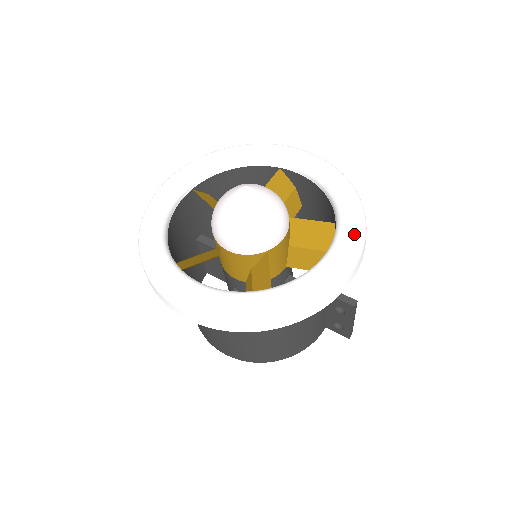
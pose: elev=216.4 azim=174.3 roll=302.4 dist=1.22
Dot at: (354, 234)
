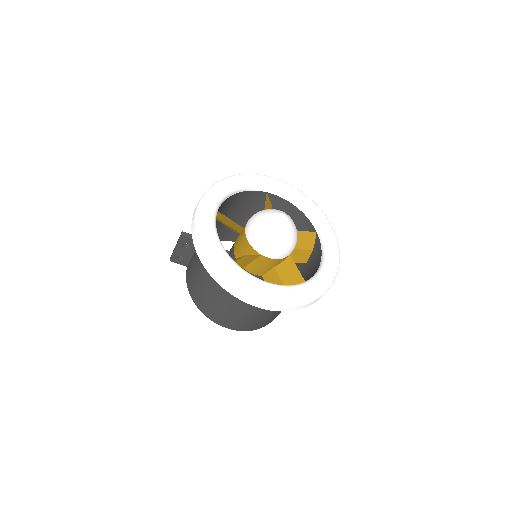
Dot at: (336, 240)
